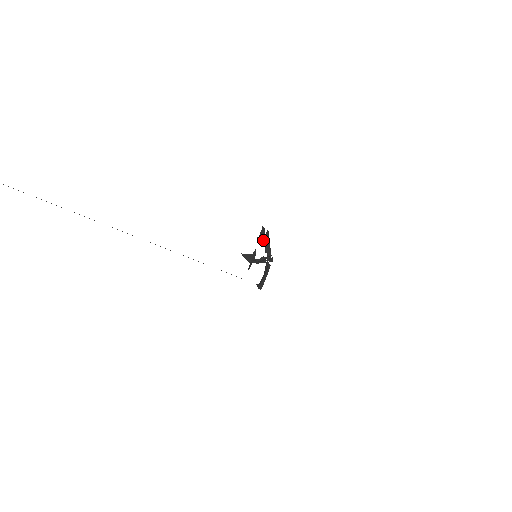
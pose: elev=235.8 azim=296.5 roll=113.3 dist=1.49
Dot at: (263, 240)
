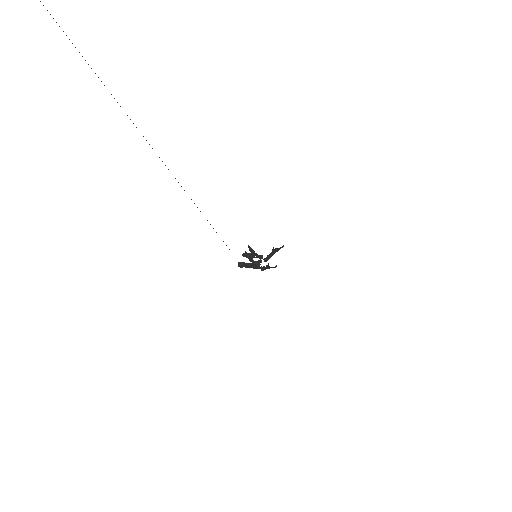
Dot at: occluded
